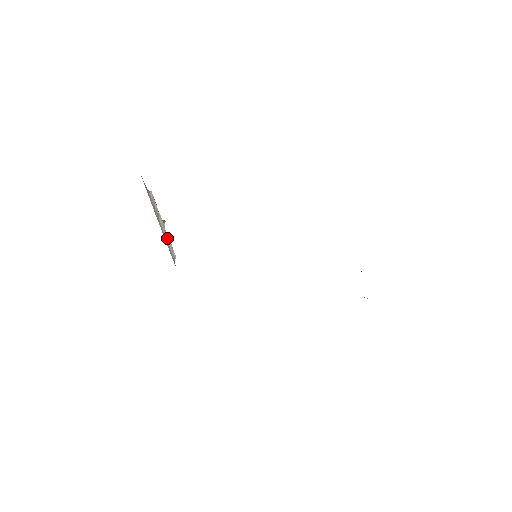
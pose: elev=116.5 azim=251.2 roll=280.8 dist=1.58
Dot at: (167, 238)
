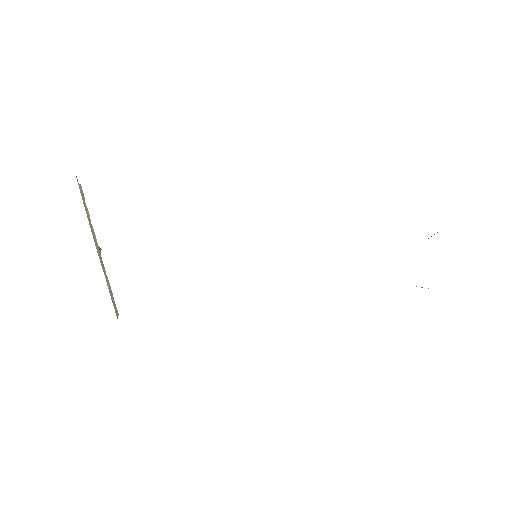
Dot at: (105, 276)
